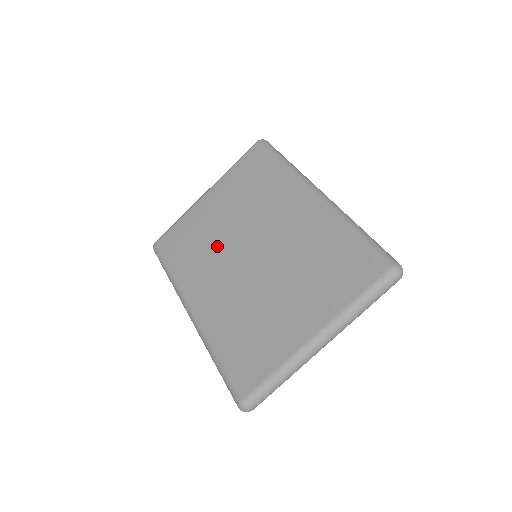
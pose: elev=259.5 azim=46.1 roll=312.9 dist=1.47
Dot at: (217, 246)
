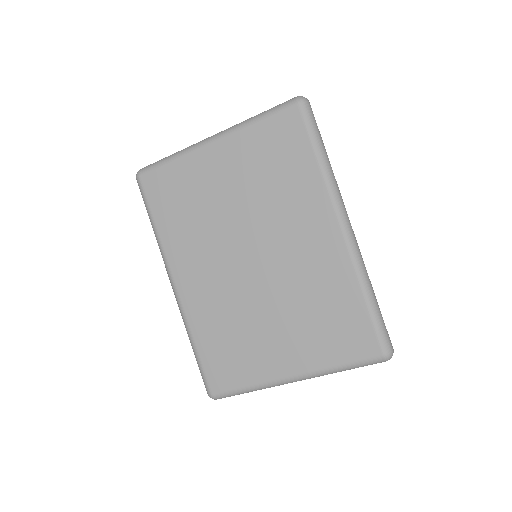
Dot at: (215, 226)
